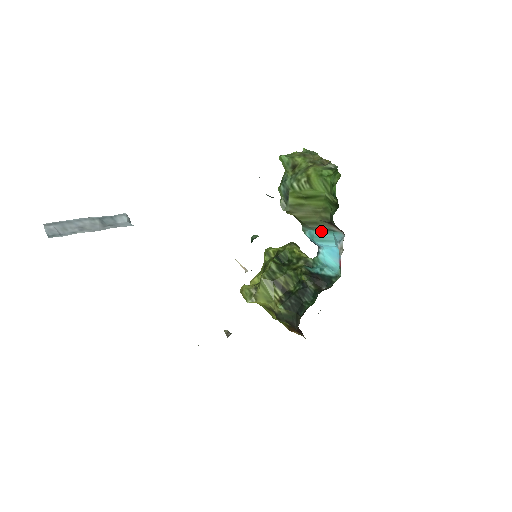
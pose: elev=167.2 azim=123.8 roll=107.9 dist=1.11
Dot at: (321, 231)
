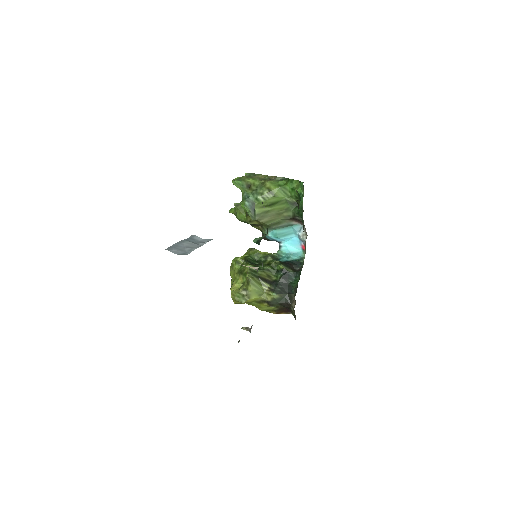
Dot at: (282, 228)
